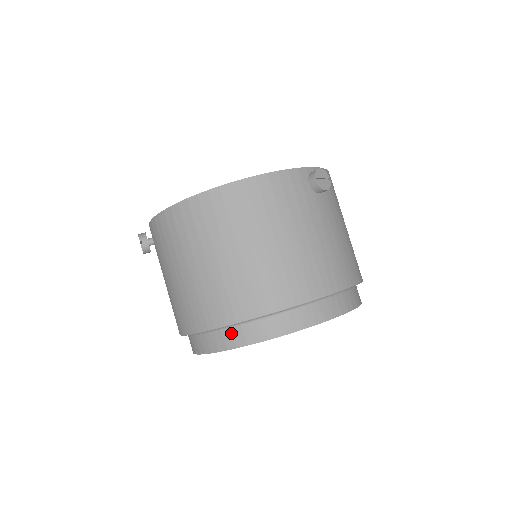
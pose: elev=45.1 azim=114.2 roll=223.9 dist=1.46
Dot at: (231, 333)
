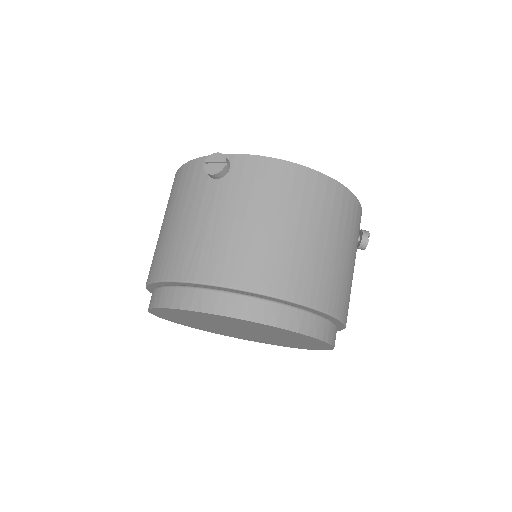
Dot at: occluded
